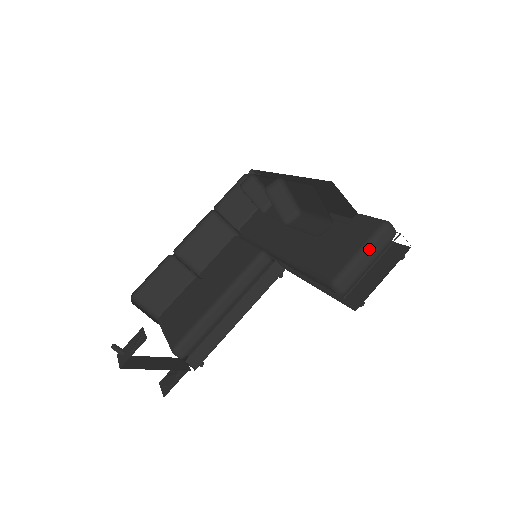
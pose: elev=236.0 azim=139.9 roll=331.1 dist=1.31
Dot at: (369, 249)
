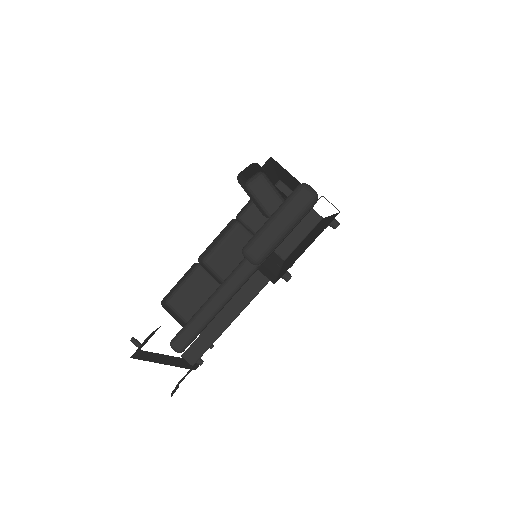
Dot at: (280, 213)
